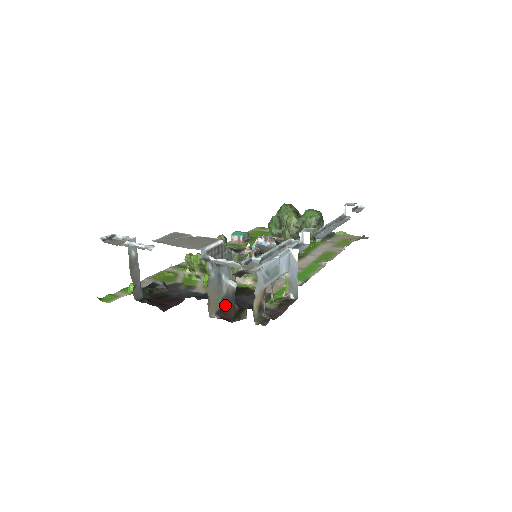
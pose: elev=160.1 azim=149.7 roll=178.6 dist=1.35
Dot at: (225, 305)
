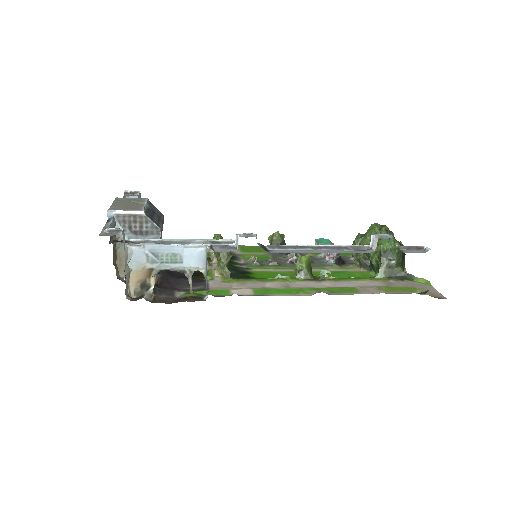
Dot at: occluded
